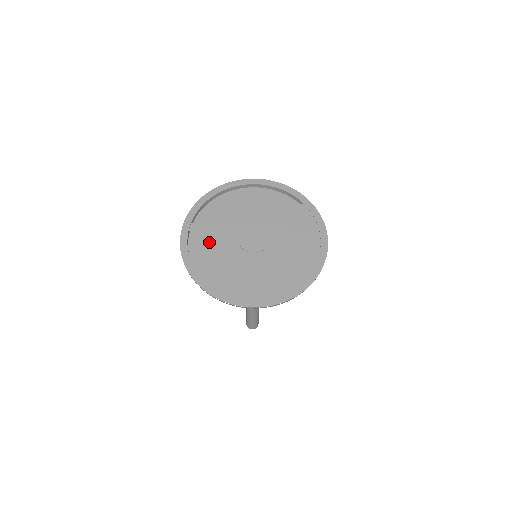
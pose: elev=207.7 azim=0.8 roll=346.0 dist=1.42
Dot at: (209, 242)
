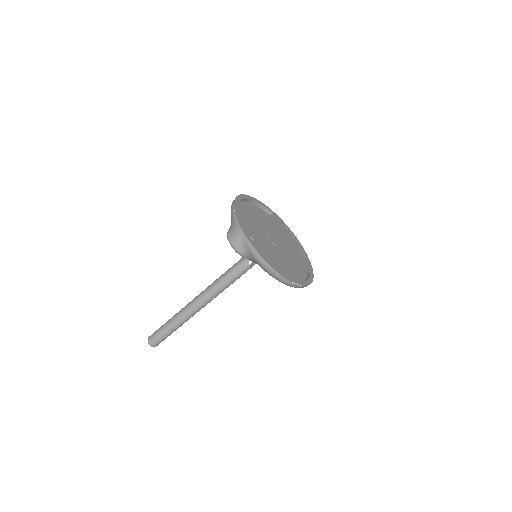
Dot at: (263, 244)
